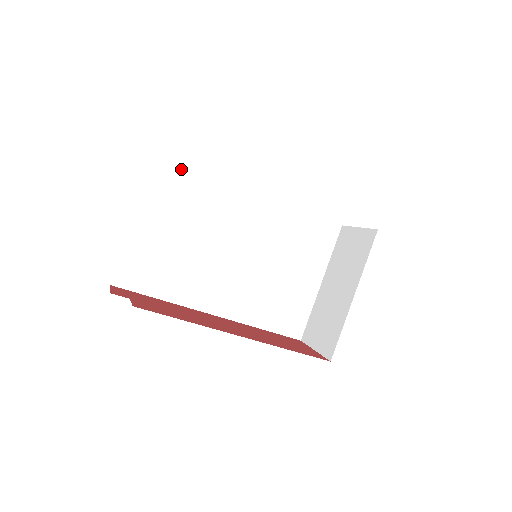
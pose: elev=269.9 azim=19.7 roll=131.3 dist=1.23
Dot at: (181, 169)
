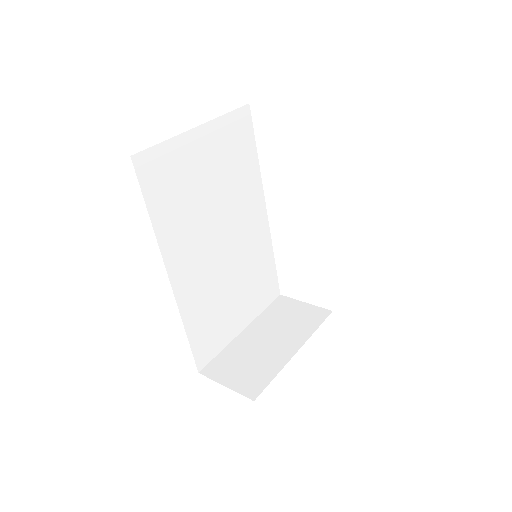
Dot at: (247, 136)
